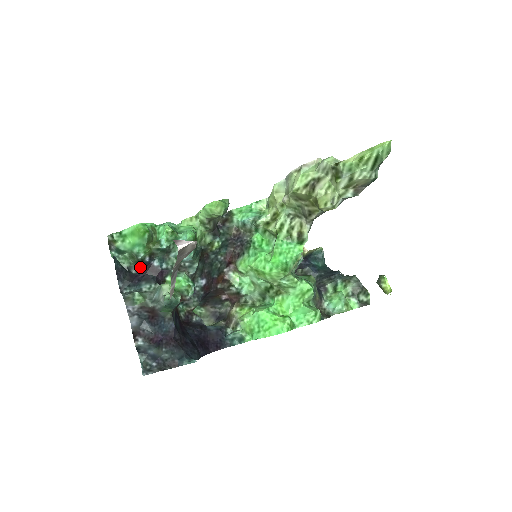
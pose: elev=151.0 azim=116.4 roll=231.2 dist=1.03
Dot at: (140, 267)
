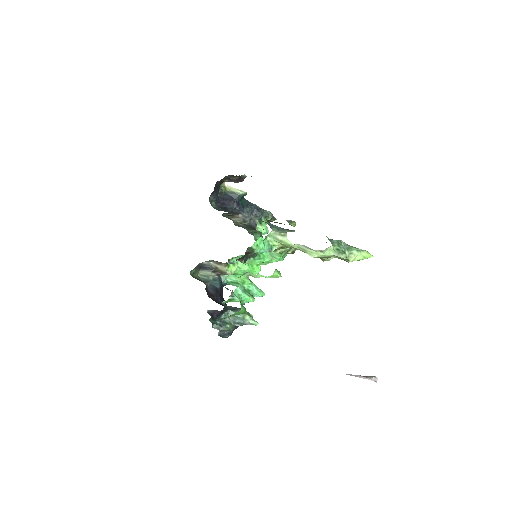
Dot at: (218, 311)
